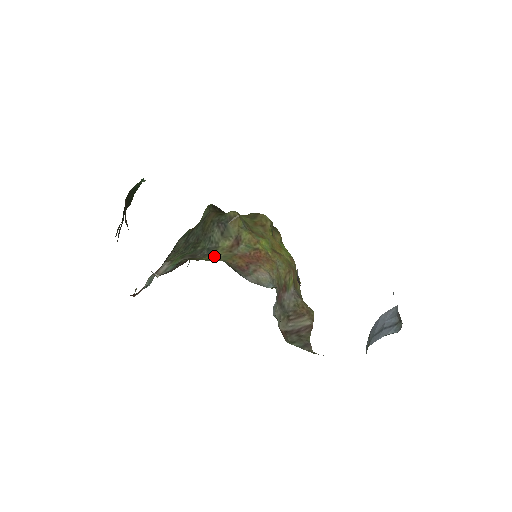
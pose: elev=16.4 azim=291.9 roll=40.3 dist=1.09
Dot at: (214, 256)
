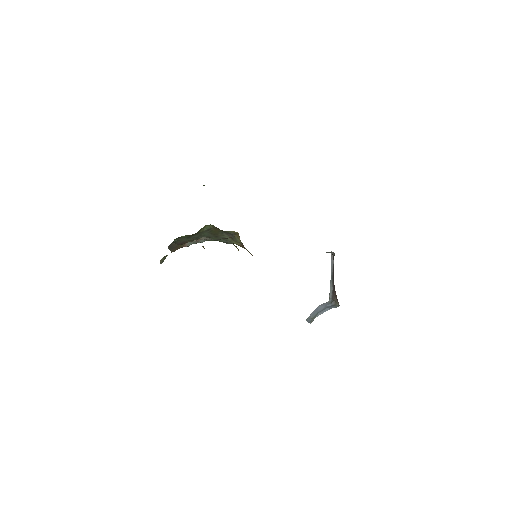
Dot at: occluded
